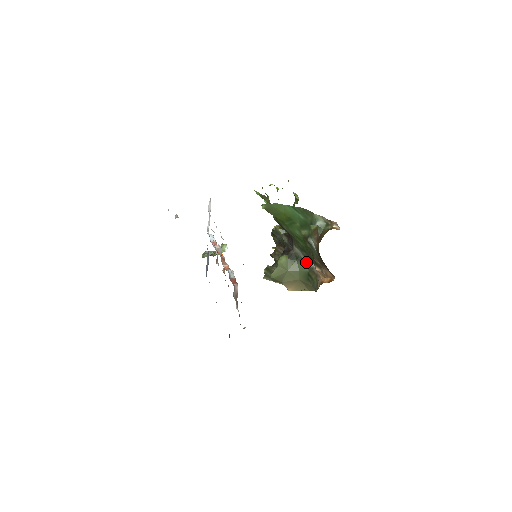
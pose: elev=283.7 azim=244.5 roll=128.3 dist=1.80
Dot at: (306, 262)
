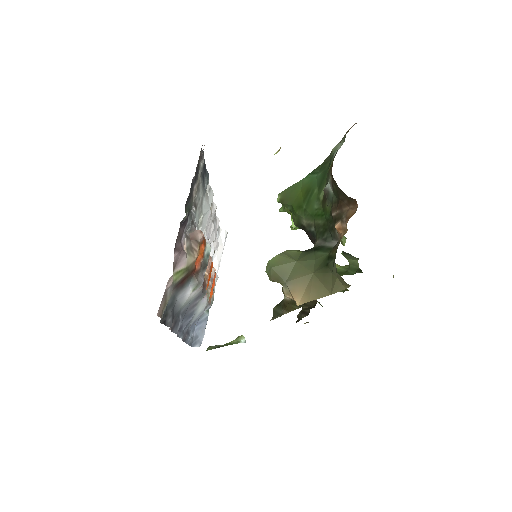
Dot at: (327, 246)
